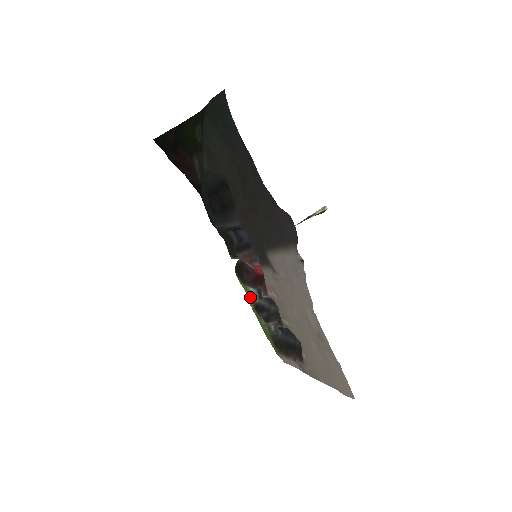
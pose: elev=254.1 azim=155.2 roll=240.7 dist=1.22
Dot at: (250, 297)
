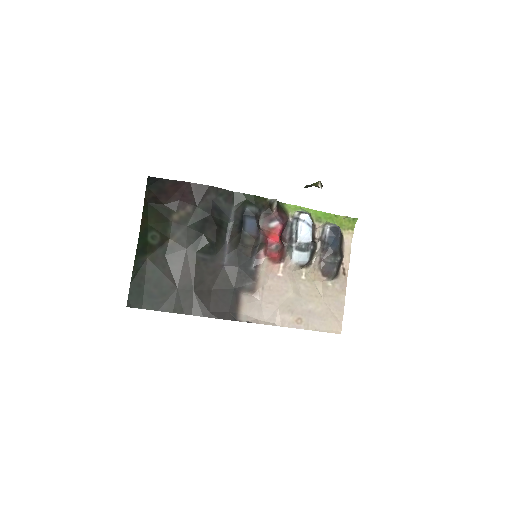
Dot at: (304, 211)
